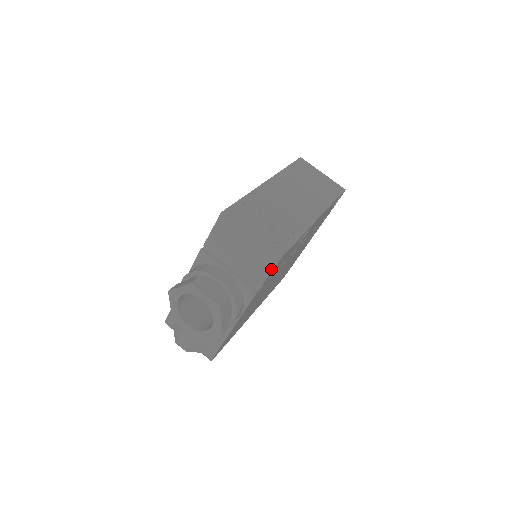
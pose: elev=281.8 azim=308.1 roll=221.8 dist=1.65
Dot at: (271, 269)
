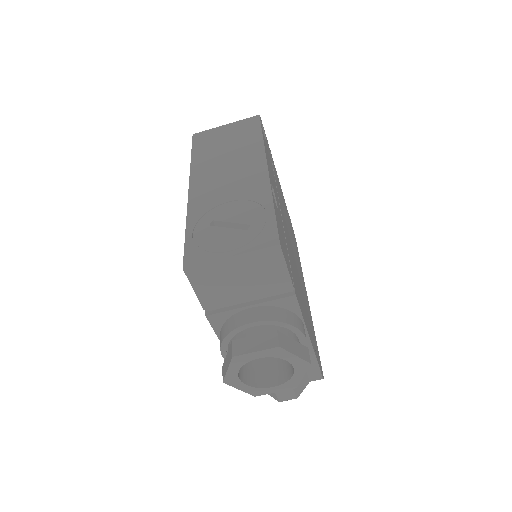
Dot at: (283, 263)
